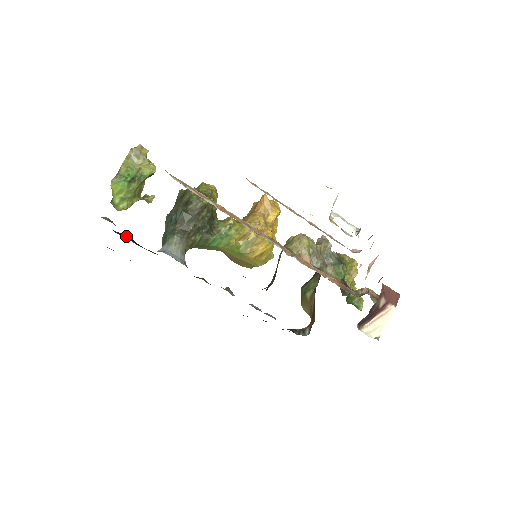
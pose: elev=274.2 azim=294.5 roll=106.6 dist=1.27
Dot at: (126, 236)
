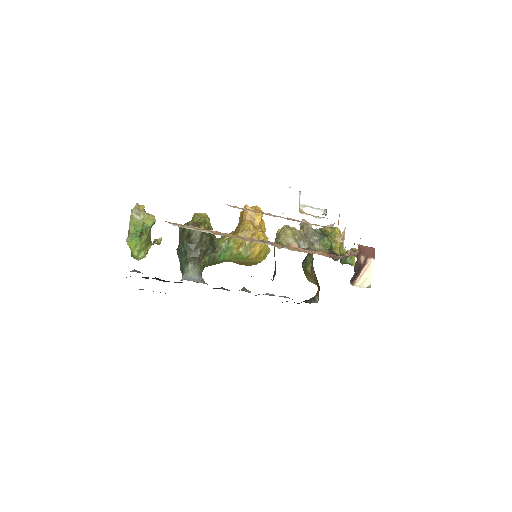
Dot at: (153, 278)
